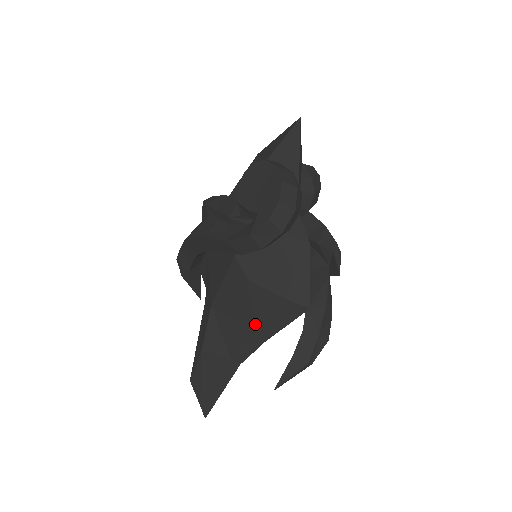
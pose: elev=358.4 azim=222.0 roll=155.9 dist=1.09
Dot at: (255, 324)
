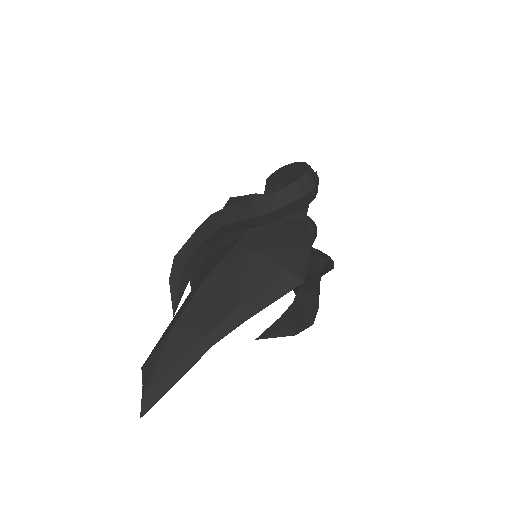
Dot at: (245, 296)
